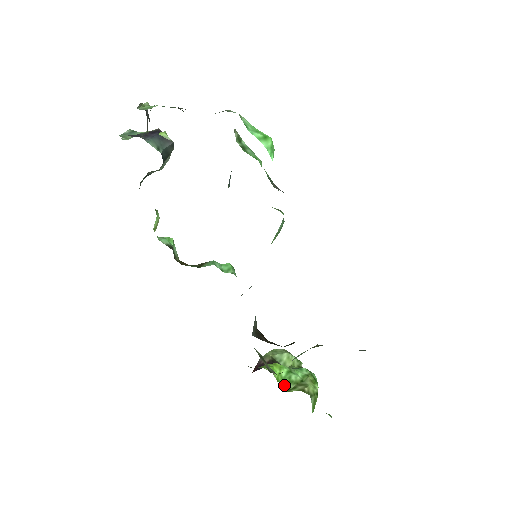
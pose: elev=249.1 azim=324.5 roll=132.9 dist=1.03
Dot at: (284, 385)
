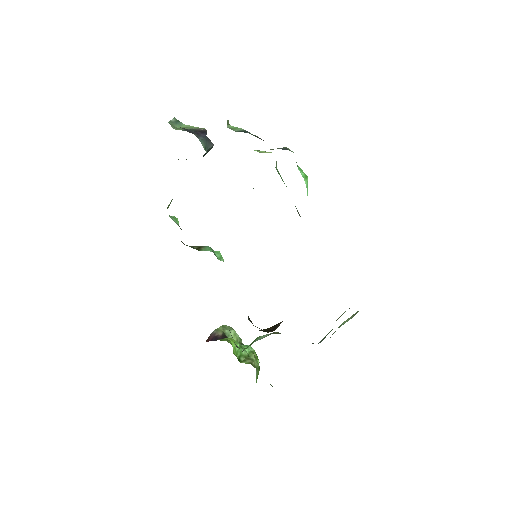
Dot at: (237, 357)
